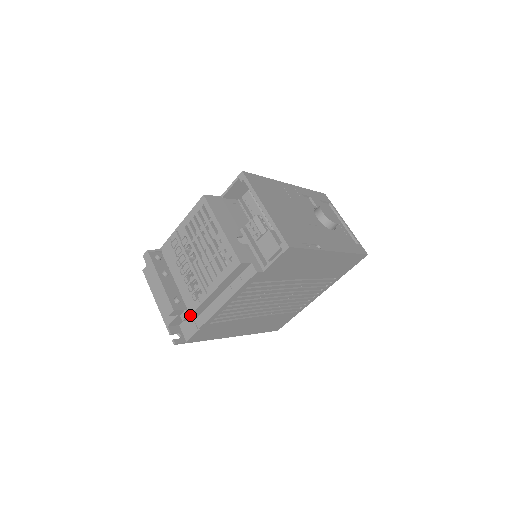
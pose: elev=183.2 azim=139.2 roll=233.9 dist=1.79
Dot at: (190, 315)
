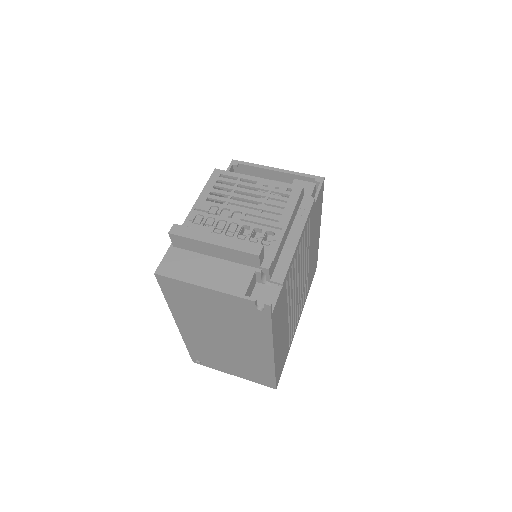
Dot at: (273, 261)
